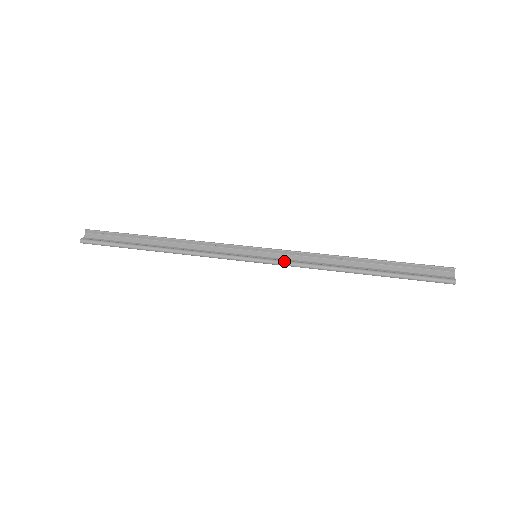
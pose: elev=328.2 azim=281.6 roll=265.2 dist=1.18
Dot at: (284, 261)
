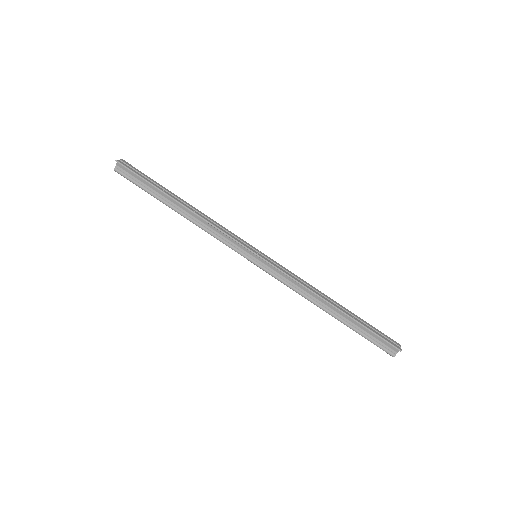
Dot at: (274, 276)
